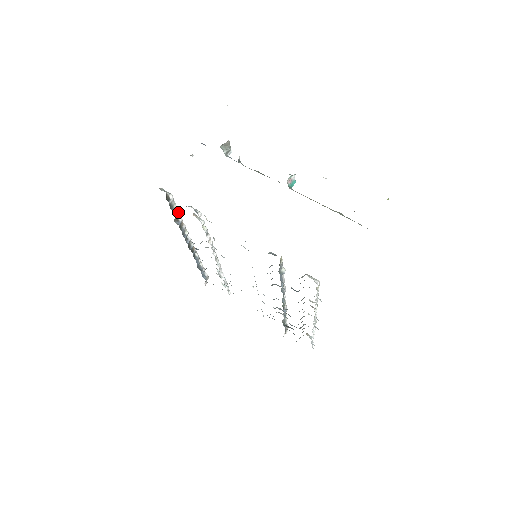
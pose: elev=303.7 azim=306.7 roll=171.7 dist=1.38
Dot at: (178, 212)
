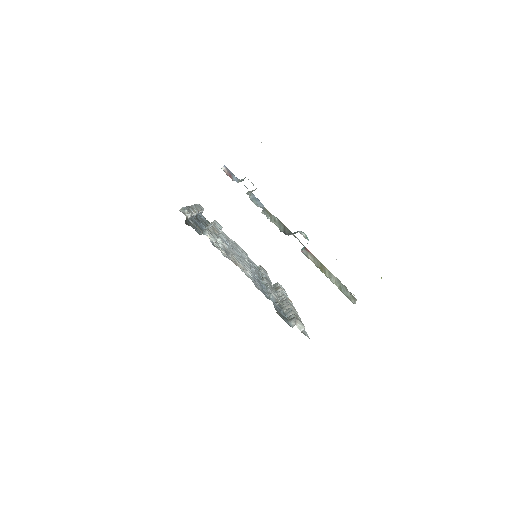
Dot at: (192, 214)
